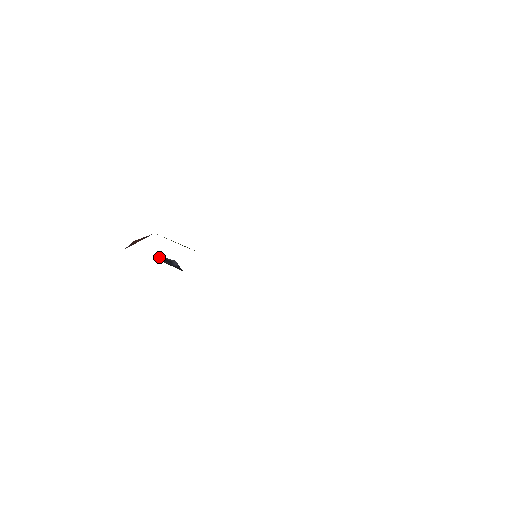
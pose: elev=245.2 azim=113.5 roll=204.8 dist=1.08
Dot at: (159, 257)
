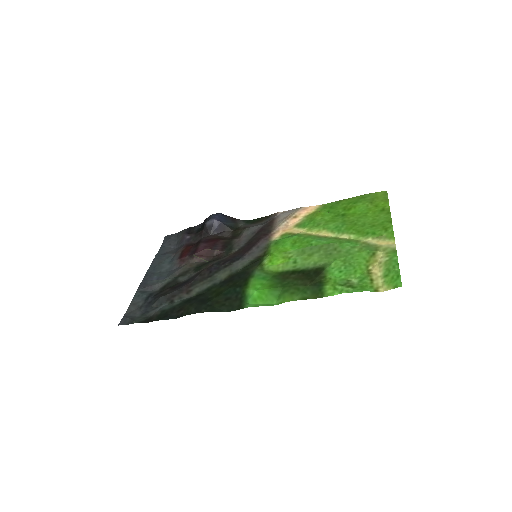
Dot at: (204, 225)
